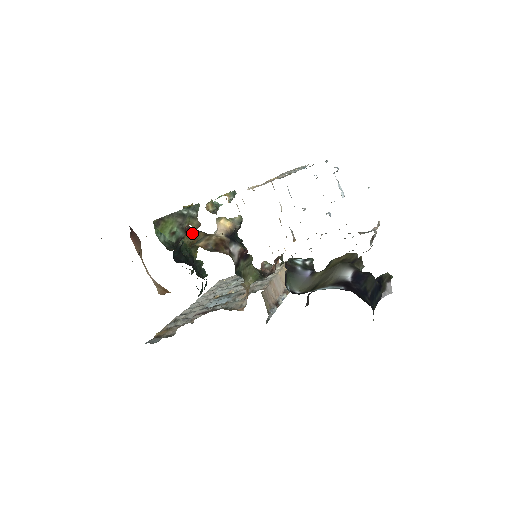
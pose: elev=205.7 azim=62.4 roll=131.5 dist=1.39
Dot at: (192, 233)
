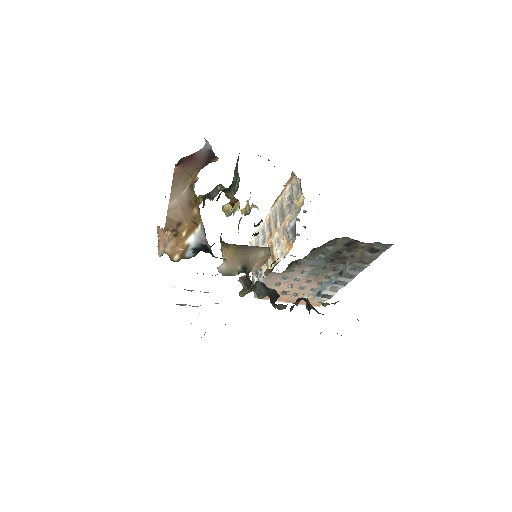
Dot at: occluded
